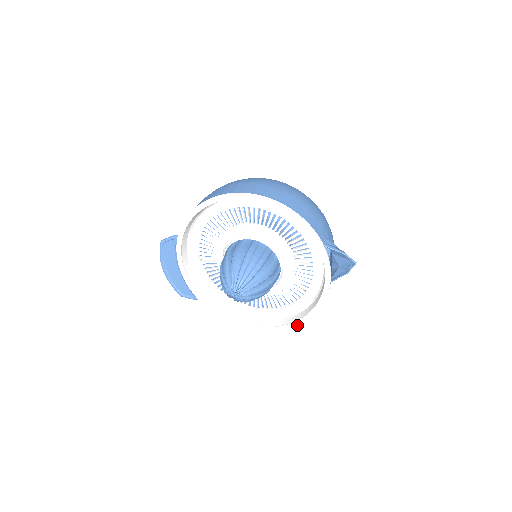
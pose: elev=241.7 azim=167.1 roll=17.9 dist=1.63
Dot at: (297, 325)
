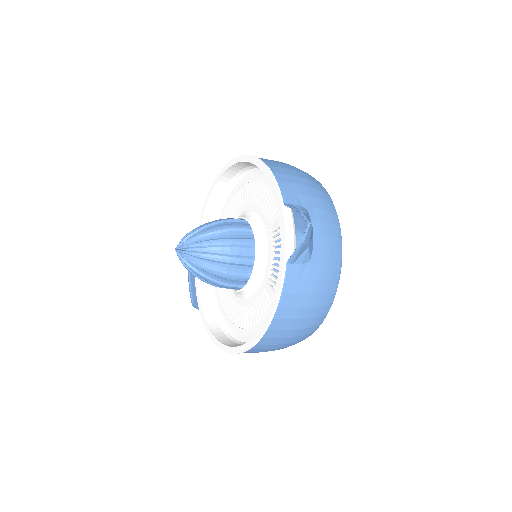
Dot at: (255, 341)
